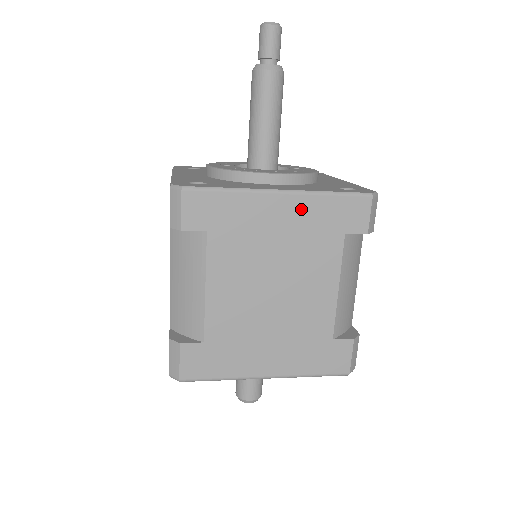
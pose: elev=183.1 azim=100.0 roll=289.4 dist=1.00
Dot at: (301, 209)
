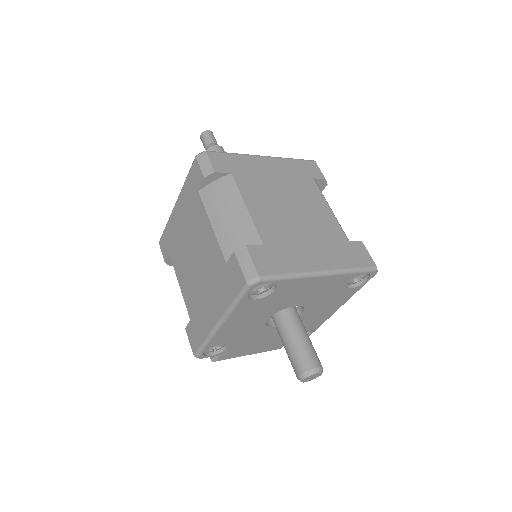
Dot at: (281, 165)
